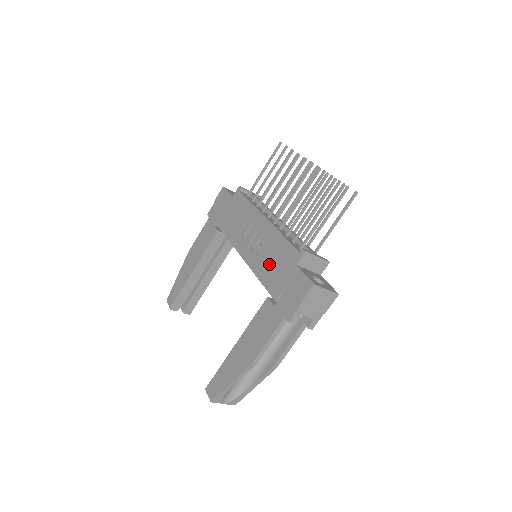
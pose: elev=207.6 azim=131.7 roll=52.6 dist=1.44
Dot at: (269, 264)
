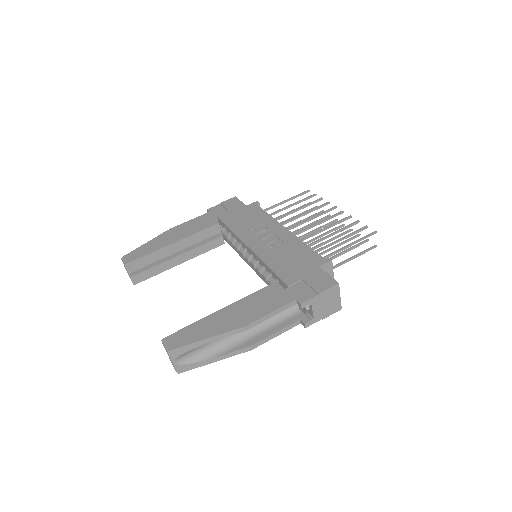
Dot at: (285, 259)
